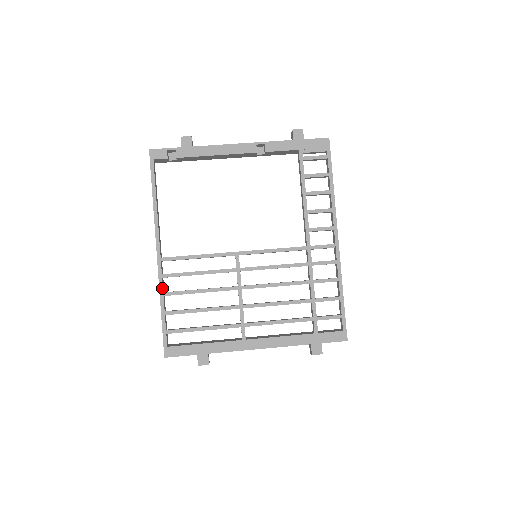
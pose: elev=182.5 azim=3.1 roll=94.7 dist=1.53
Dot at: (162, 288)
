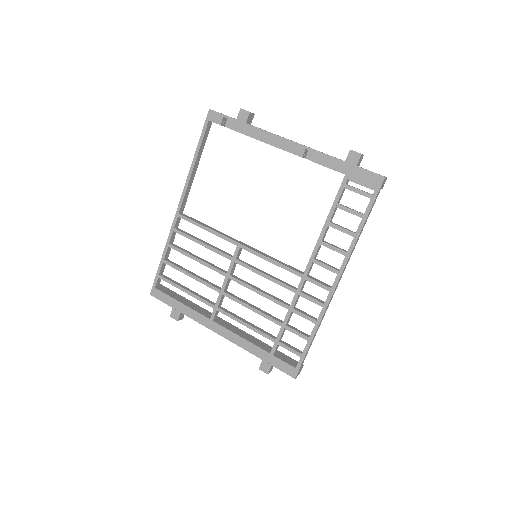
Dot at: (170, 239)
